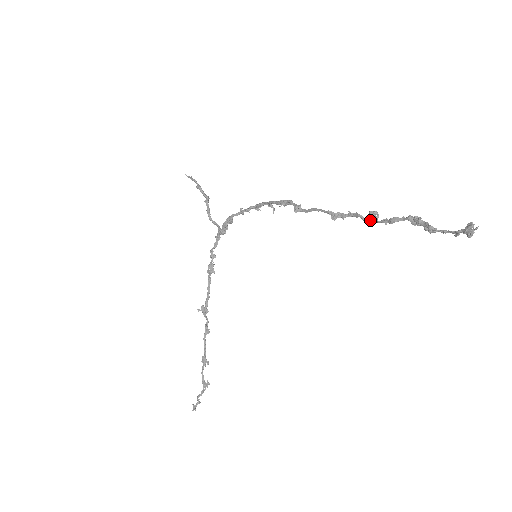
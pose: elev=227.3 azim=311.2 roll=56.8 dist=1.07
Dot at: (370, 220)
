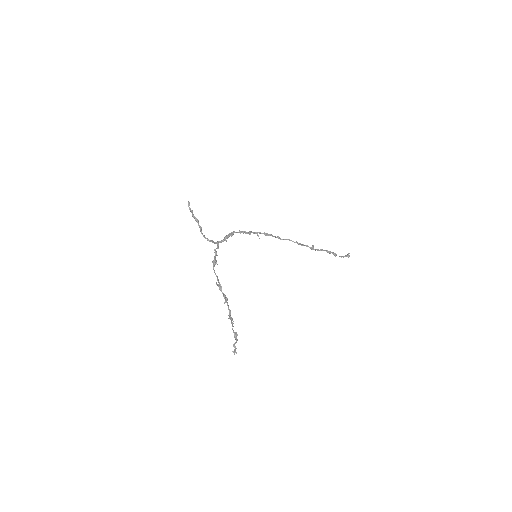
Dot at: occluded
